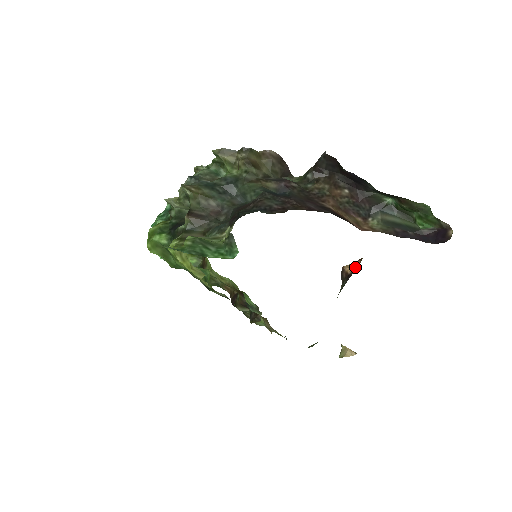
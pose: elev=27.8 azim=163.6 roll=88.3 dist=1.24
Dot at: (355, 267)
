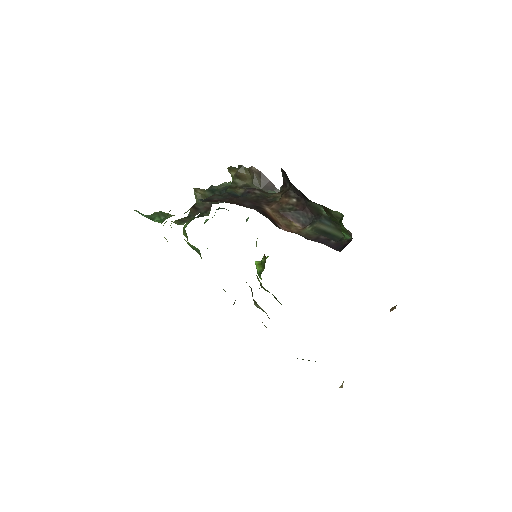
Dot at: (394, 308)
